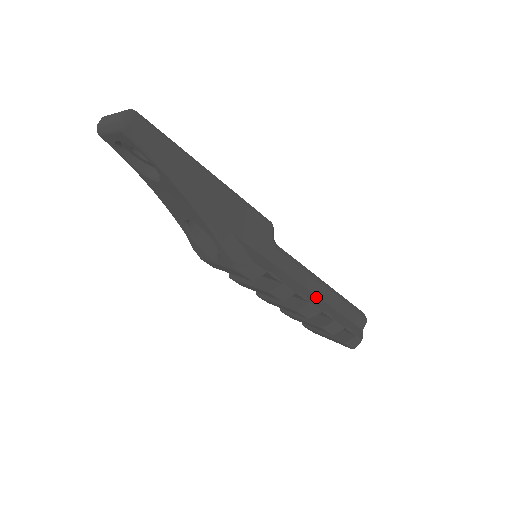
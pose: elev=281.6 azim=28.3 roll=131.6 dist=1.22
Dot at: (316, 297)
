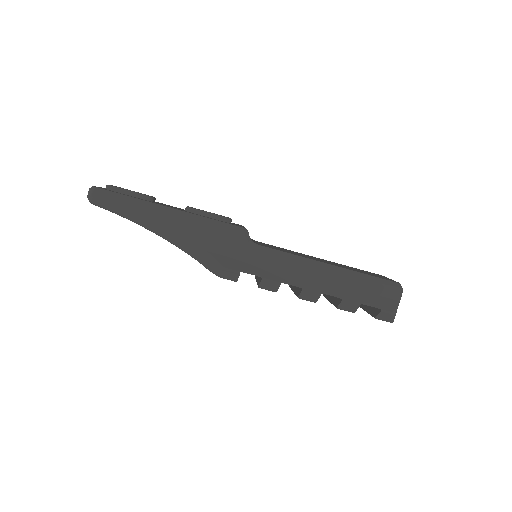
Dot at: (317, 281)
